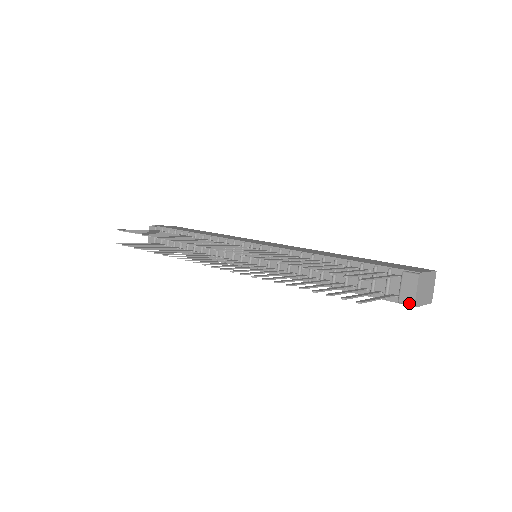
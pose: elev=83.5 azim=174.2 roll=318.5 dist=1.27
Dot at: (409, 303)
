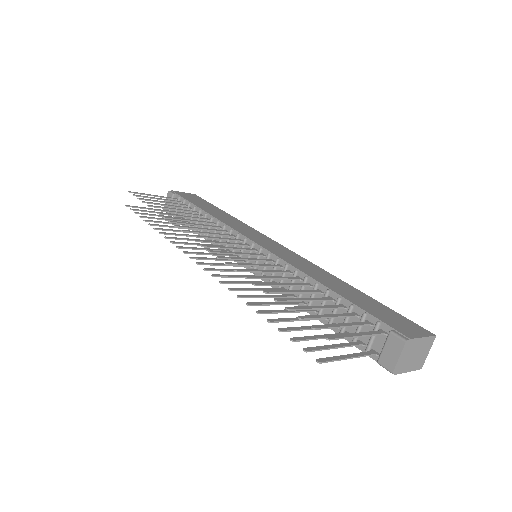
Dot at: (388, 368)
